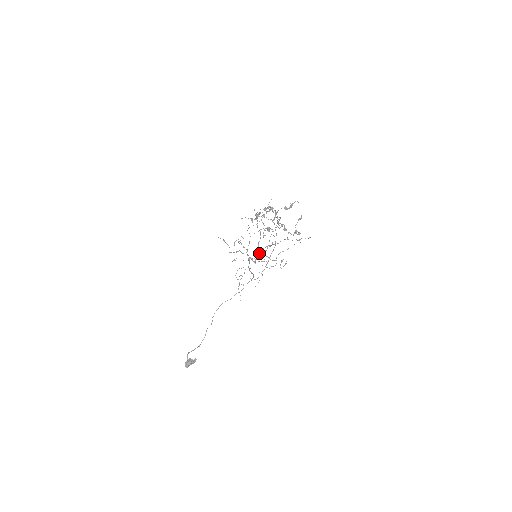
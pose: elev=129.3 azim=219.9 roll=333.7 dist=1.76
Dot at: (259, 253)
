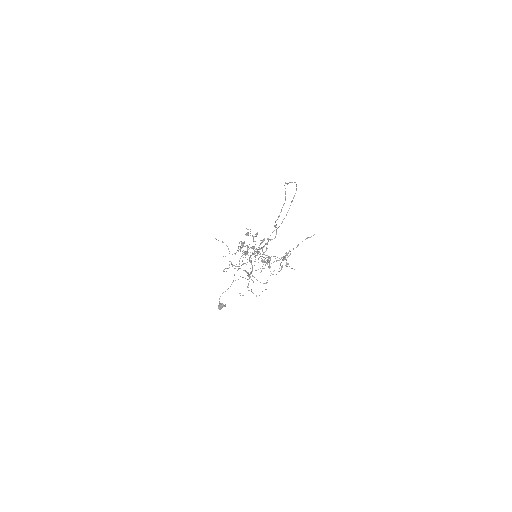
Dot at: occluded
